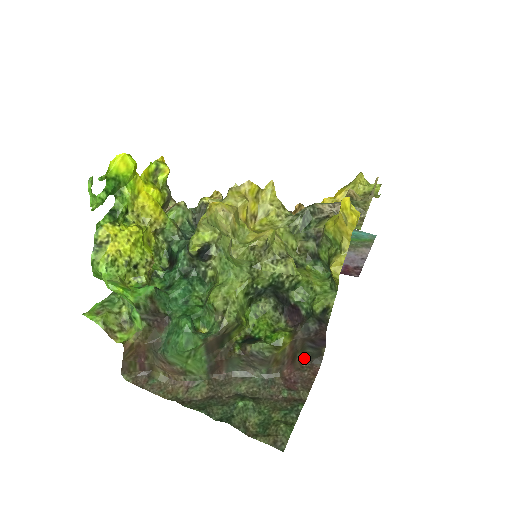
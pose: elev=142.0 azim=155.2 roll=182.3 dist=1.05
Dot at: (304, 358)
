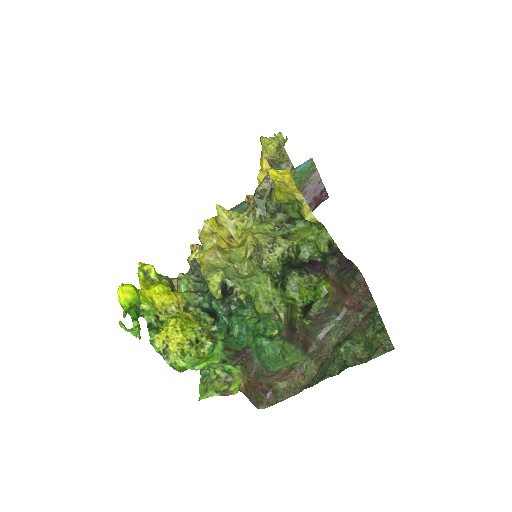
Dot at: (349, 283)
